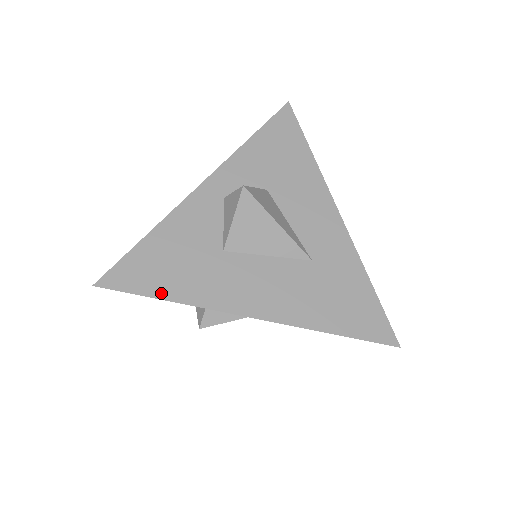
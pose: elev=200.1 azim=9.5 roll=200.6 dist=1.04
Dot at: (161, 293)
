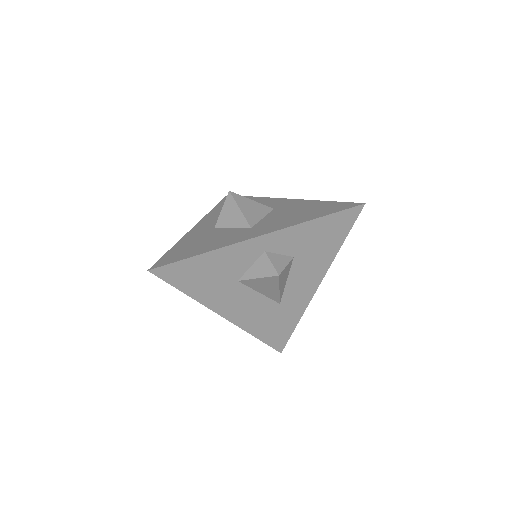
Dot at: (185, 289)
